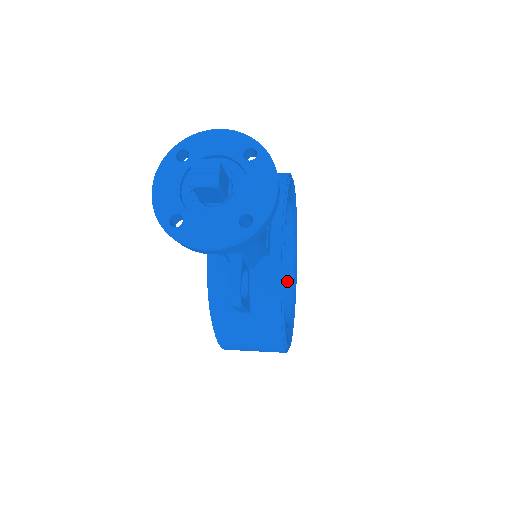
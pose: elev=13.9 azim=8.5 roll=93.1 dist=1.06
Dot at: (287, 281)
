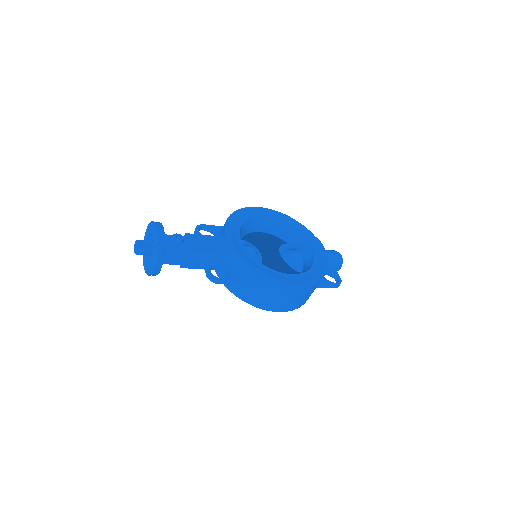
Dot at: (309, 253)
